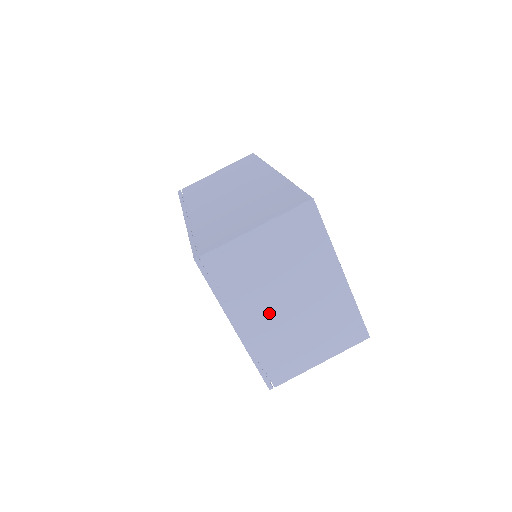
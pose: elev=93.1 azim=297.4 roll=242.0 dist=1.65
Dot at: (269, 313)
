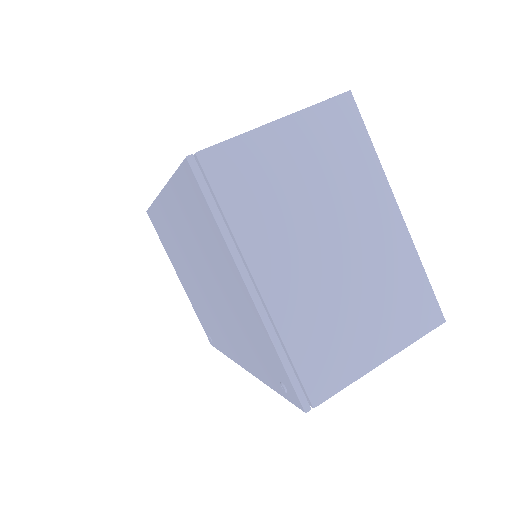
Dot at: (299, 263)
